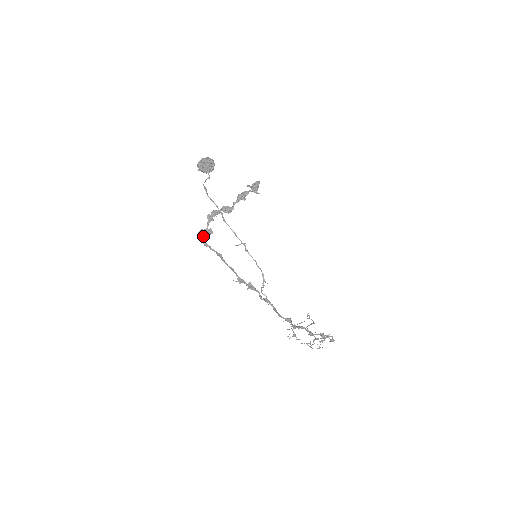
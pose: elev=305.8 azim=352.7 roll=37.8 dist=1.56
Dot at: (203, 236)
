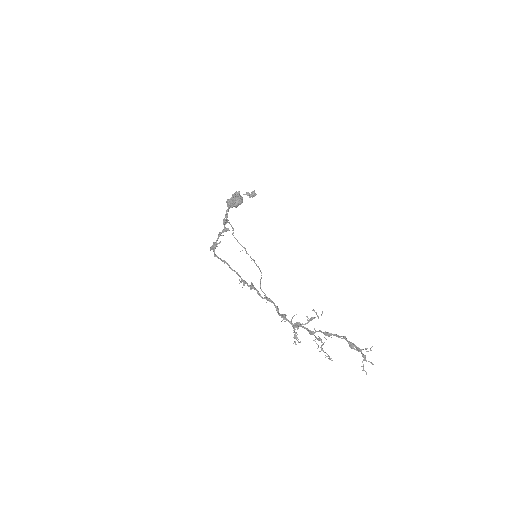
Dot at: (213, 249)
